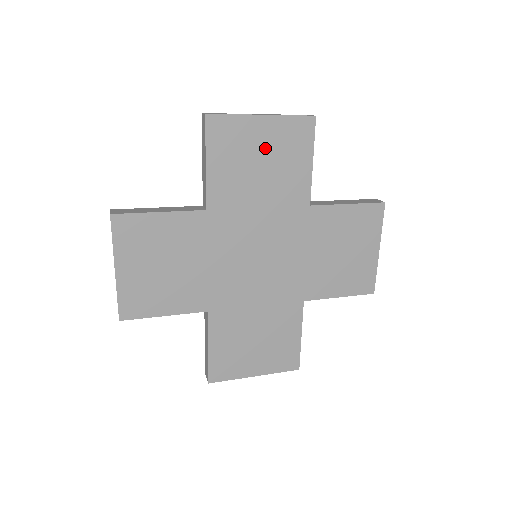
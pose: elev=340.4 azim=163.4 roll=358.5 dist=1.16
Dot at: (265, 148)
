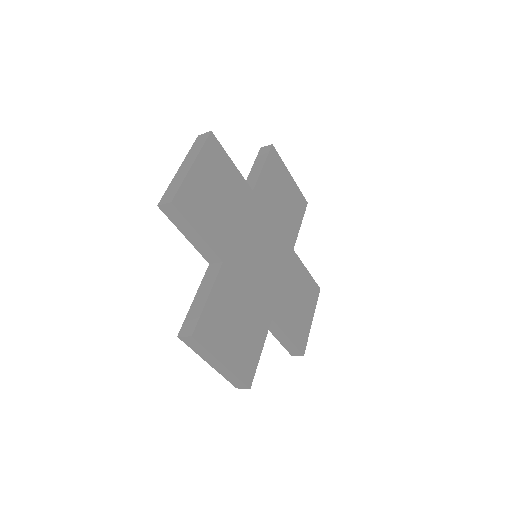
Dot at: (287, 192)
